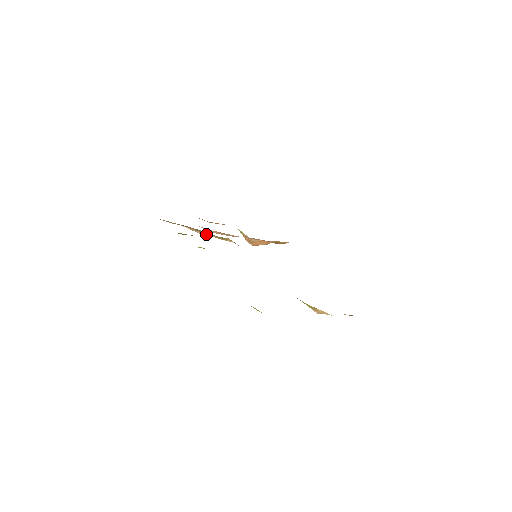
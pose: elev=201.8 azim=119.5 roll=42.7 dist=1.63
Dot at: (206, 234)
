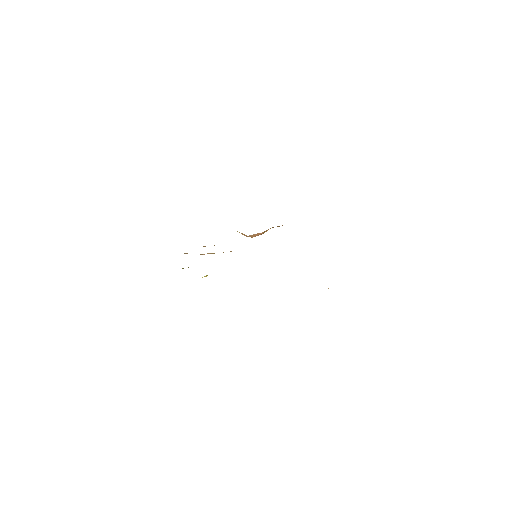
Dot at: occluded
